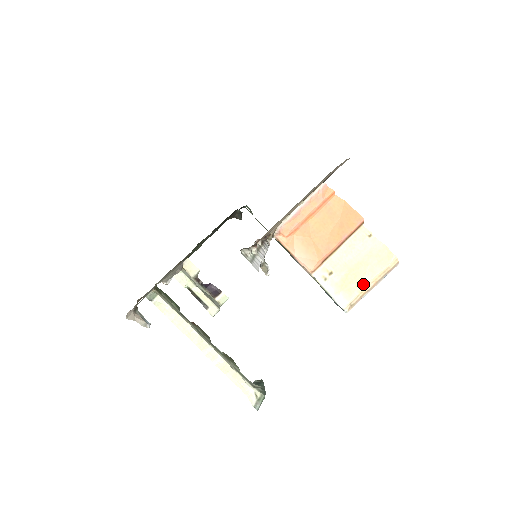
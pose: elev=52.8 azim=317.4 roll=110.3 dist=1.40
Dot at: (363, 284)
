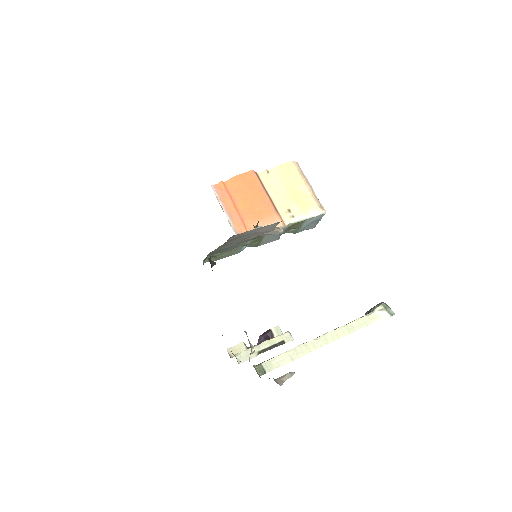
Dot at: (306, 192)
